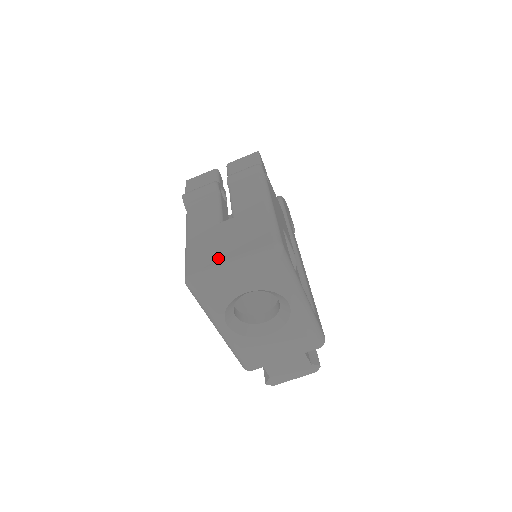
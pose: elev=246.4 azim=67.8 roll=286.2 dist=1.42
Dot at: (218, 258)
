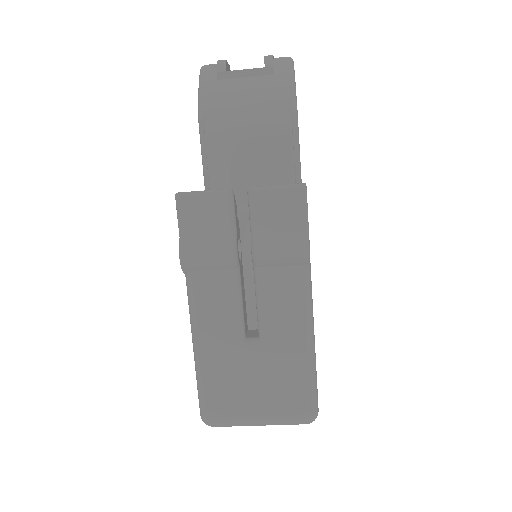
Dot at: (243, 410)
